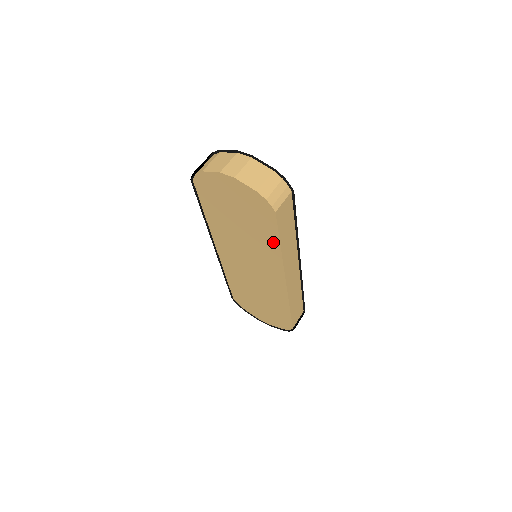
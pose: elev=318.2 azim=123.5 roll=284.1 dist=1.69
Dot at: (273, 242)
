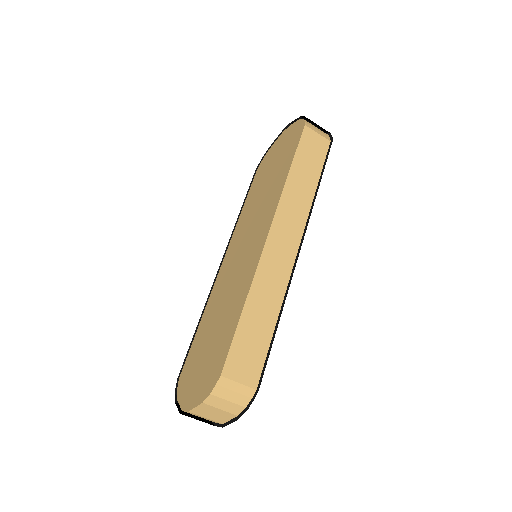
Dot at: (285, 172)
